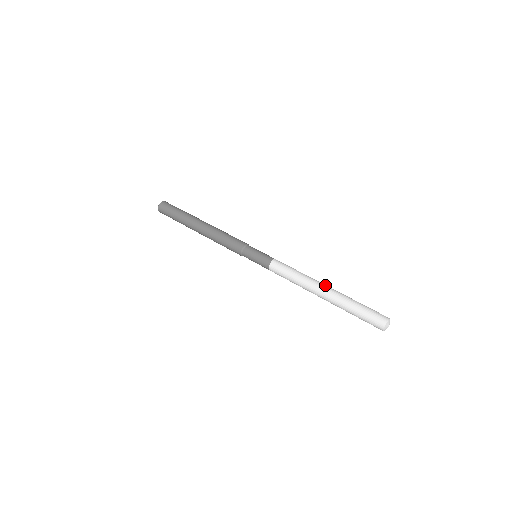
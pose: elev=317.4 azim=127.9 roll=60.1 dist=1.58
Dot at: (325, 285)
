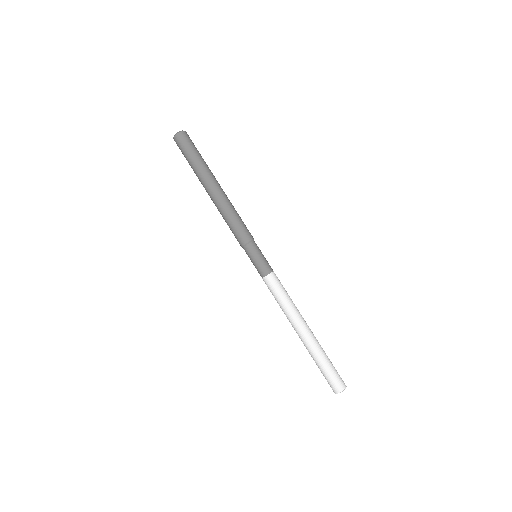
Dot at: (304, 328)
